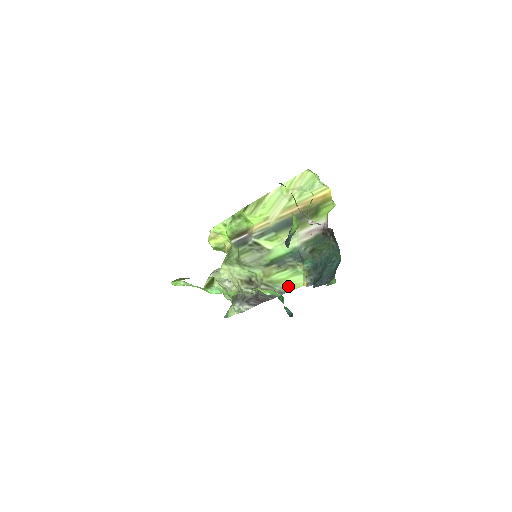
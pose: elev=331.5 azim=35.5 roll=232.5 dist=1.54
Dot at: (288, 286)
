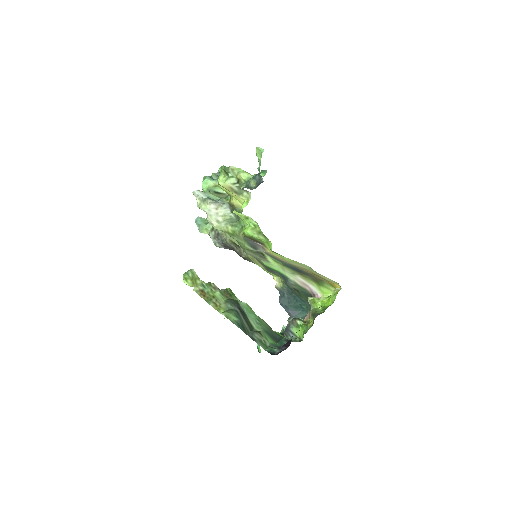
Dot at: occluded
